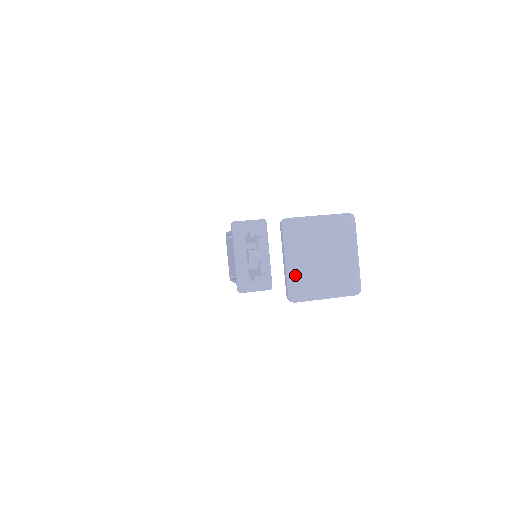
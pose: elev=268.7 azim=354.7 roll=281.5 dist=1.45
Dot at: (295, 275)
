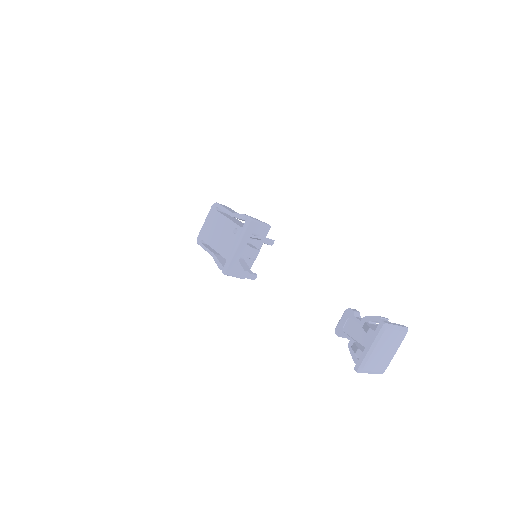
Dot at: (370, 358)
